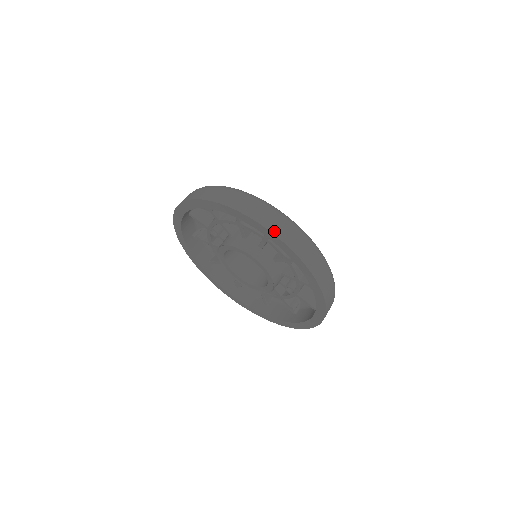
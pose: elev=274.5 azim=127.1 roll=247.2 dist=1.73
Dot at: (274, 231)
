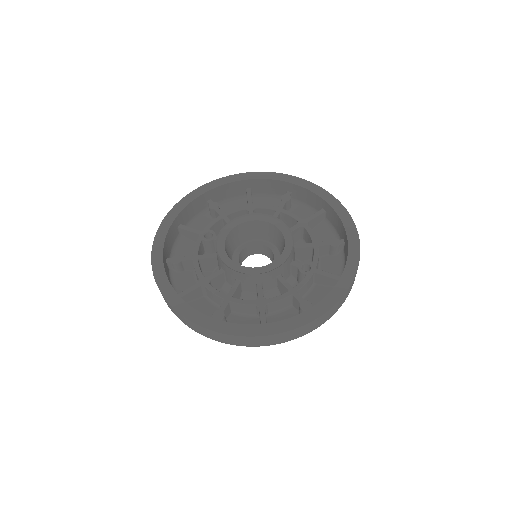
Dot at: (297, 179)
